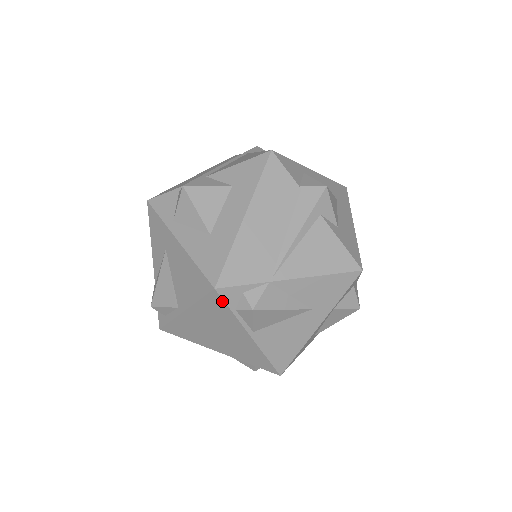
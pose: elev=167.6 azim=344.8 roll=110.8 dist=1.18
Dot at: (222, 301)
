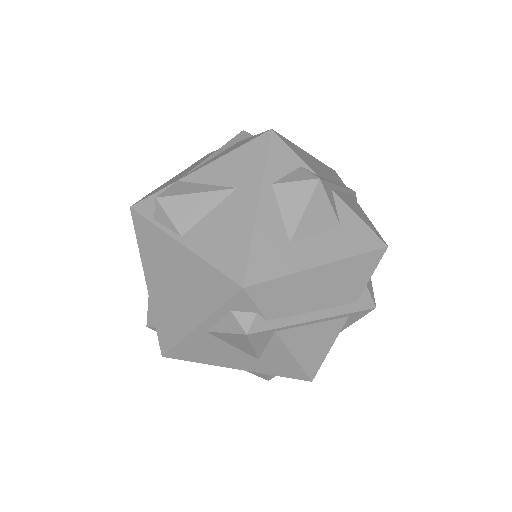
Dot at: (141, 217)
